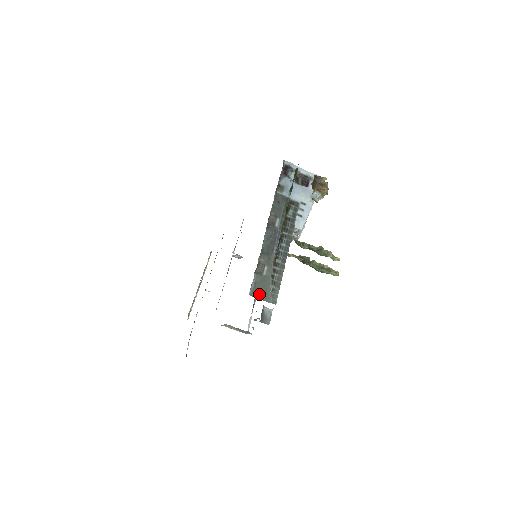
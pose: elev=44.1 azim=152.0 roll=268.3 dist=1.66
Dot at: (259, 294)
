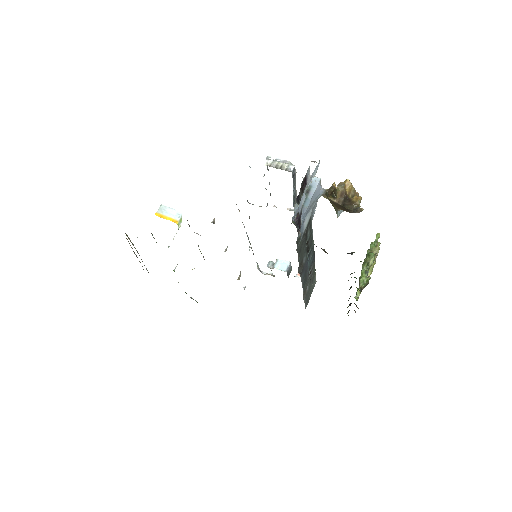
Dot at: (309, 299)
